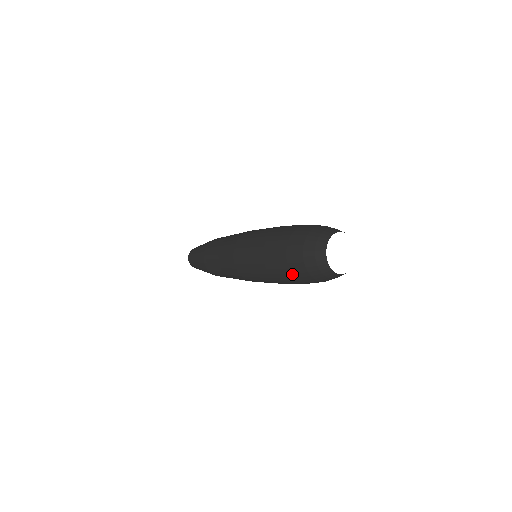
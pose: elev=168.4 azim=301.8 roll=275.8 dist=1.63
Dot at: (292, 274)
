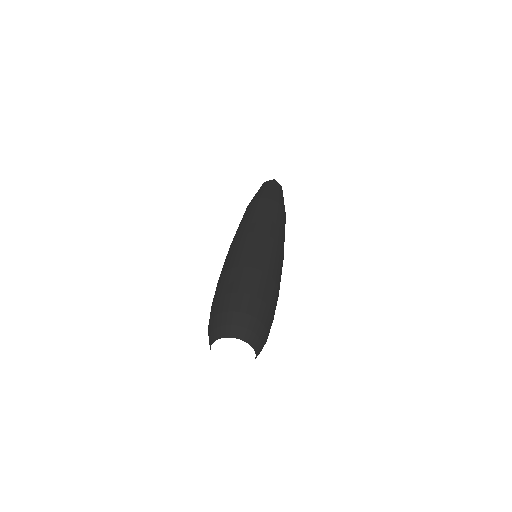
Dot at: occluded
